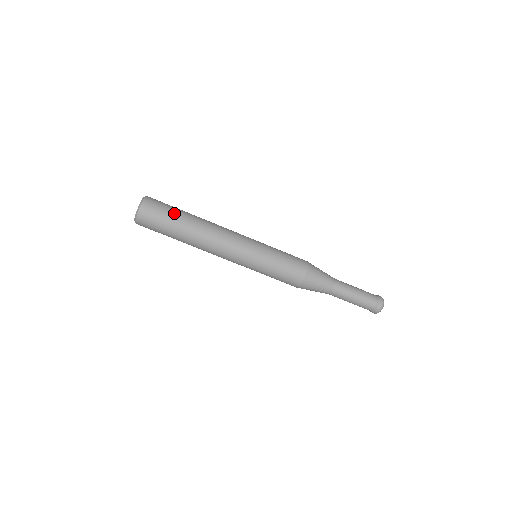
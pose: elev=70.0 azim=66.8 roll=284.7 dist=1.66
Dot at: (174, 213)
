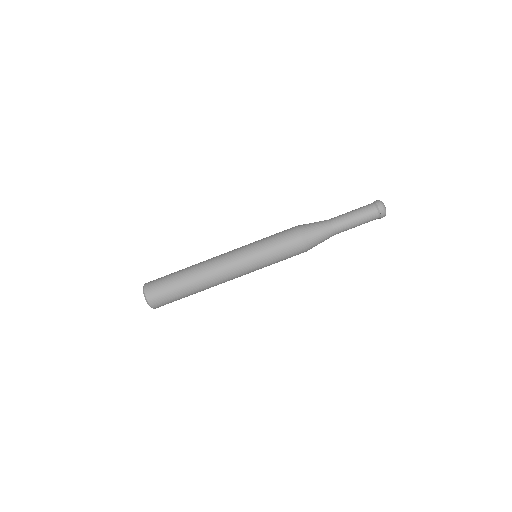
Dot at: (172, 282)
